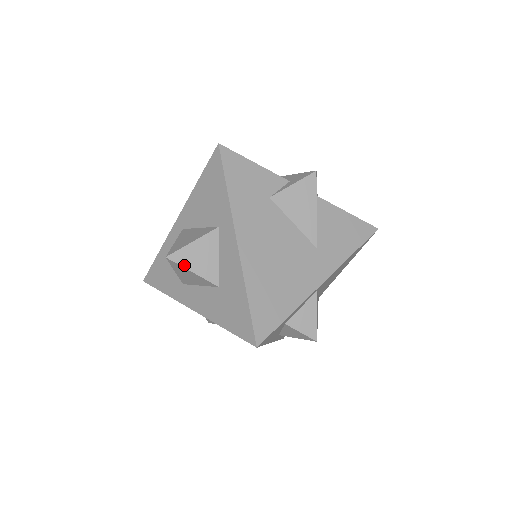
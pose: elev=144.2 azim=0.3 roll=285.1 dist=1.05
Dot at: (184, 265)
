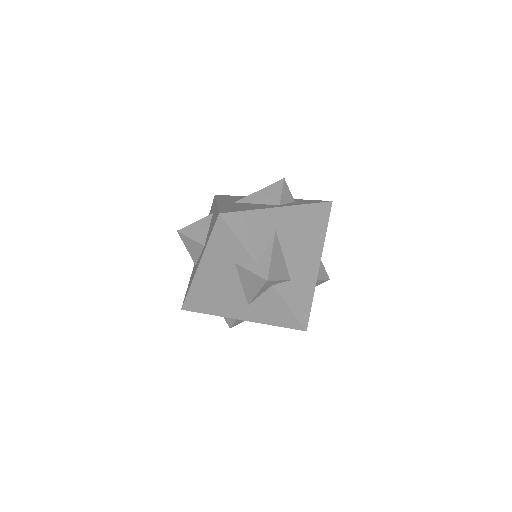
Dot at: (184, 242)
